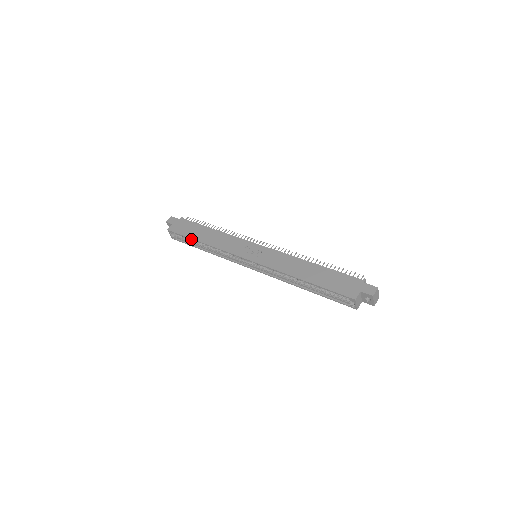
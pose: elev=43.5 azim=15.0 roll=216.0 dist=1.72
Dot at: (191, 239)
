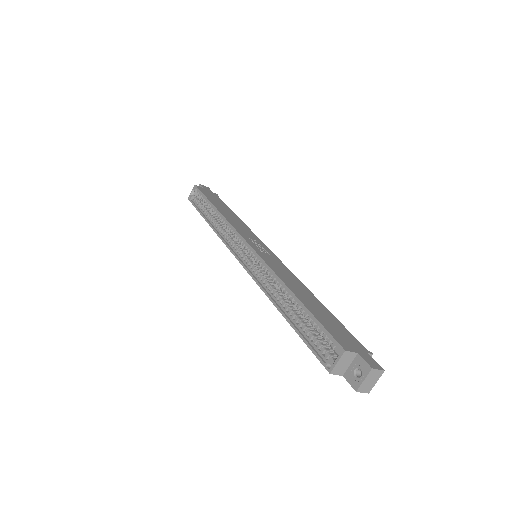
Dot at: (208, 201)
